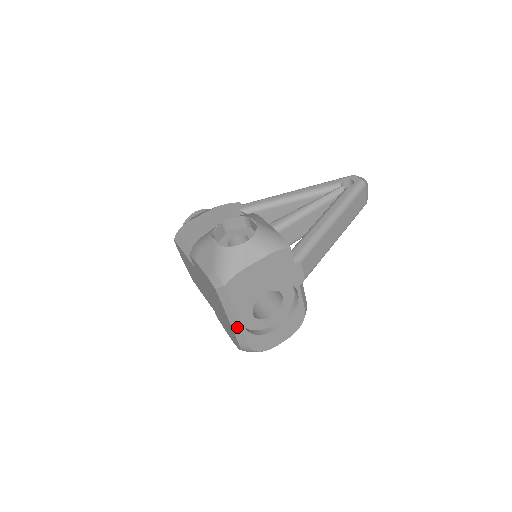
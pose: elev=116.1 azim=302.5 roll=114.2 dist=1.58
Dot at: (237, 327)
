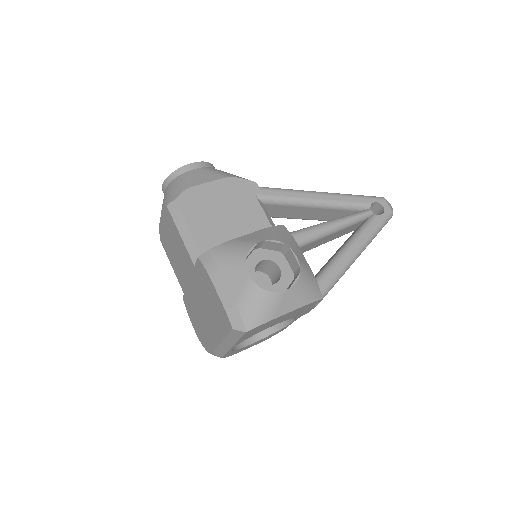
Dot at: (225, 348)
